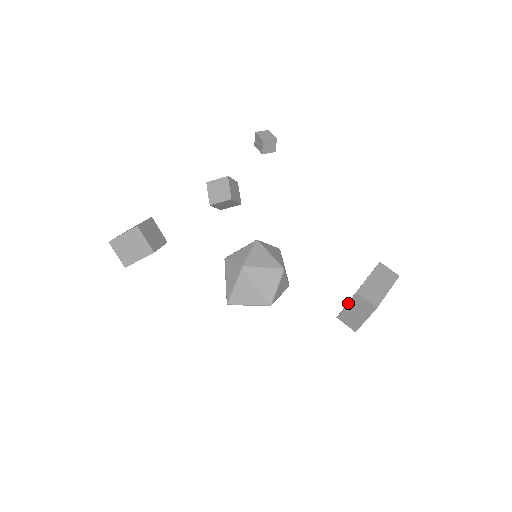
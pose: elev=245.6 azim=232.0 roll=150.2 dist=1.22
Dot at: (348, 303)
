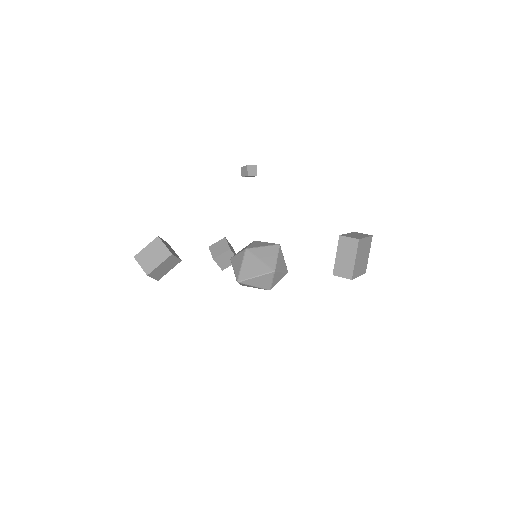
Dot at: (337, 251)
